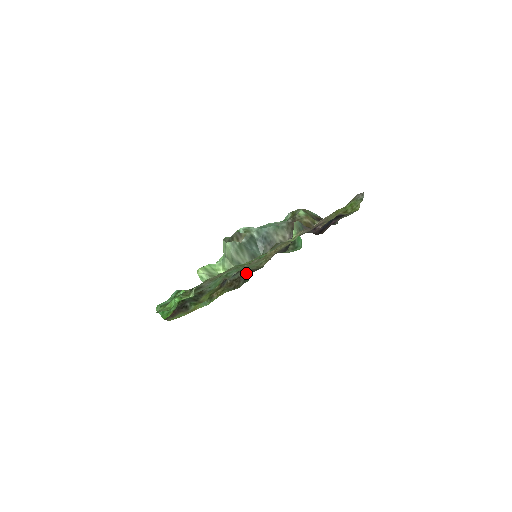
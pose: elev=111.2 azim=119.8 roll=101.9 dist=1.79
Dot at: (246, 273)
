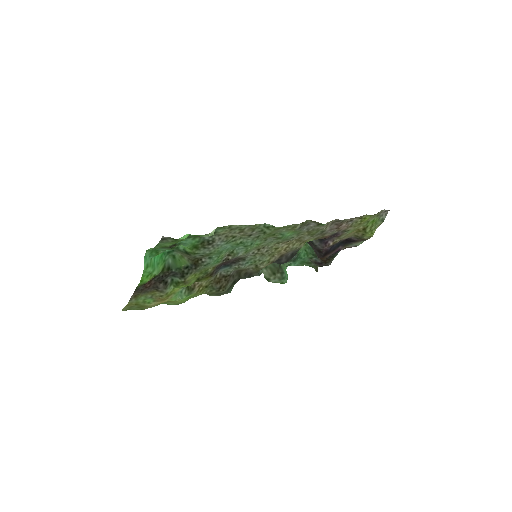
Dot at: (238, 274)
